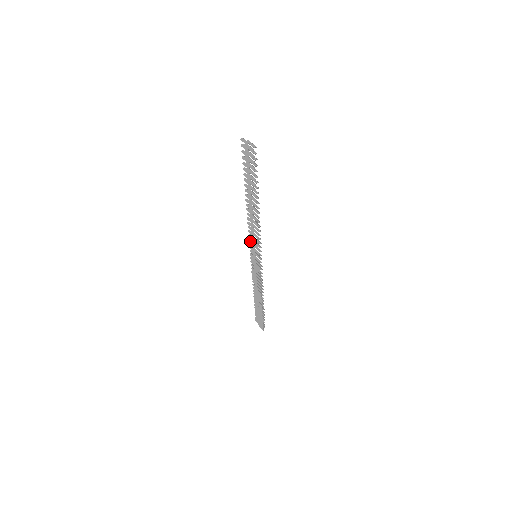
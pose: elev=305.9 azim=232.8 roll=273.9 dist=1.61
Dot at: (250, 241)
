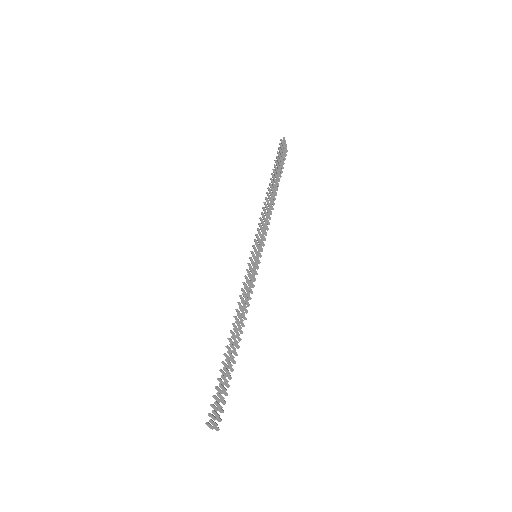
Dot at: occluded
